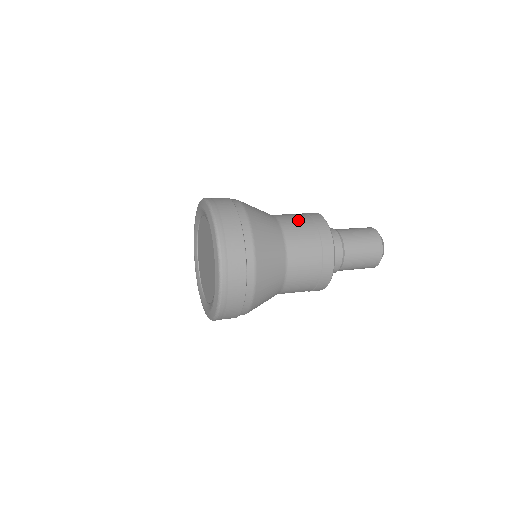
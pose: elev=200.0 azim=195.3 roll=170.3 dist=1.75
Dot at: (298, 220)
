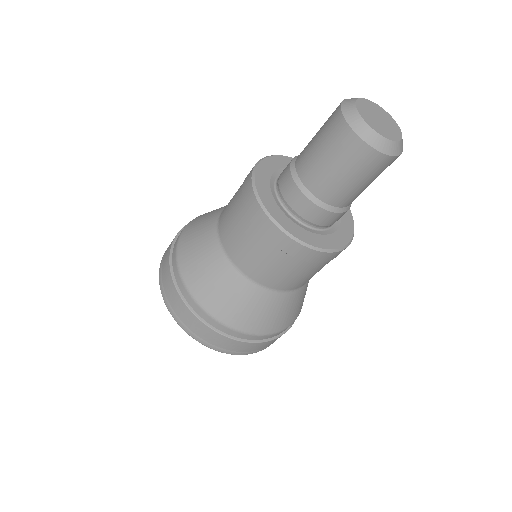
Dot at: (232, 218)
